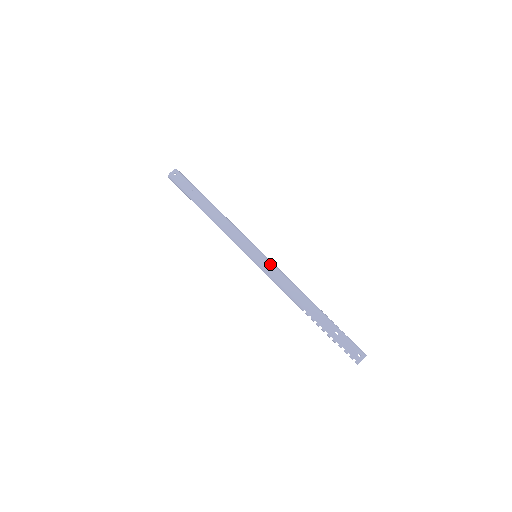
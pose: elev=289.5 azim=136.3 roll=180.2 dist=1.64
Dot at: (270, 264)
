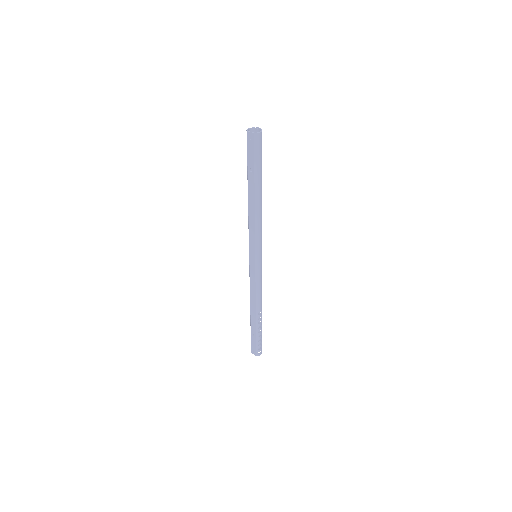
Dot at: (254, 274)
